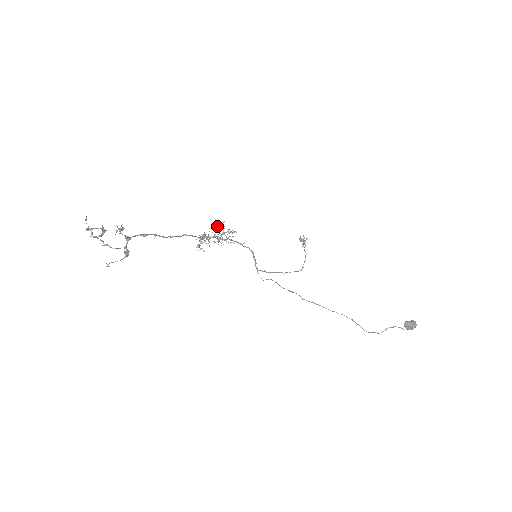
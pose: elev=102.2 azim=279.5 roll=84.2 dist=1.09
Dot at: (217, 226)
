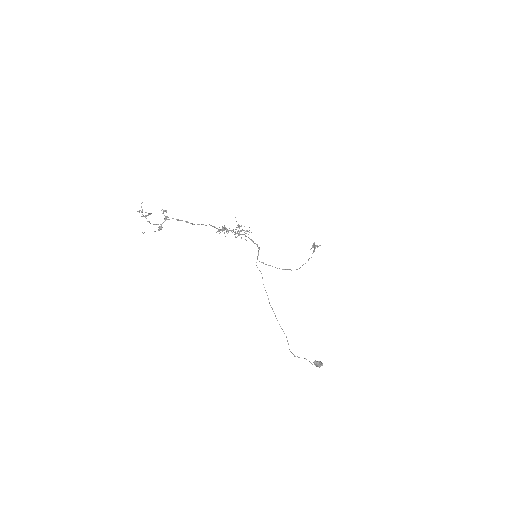
Dot at: (239, 225)
